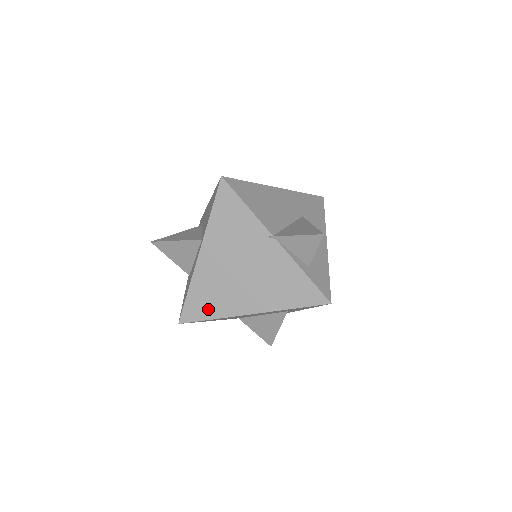
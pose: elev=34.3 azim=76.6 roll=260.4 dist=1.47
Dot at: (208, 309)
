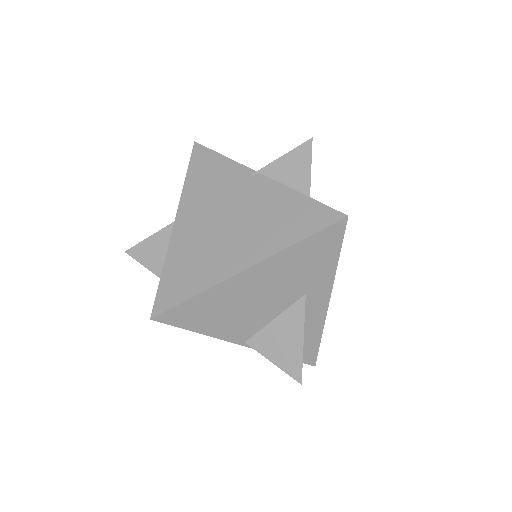
Dot at: (188, 284)
